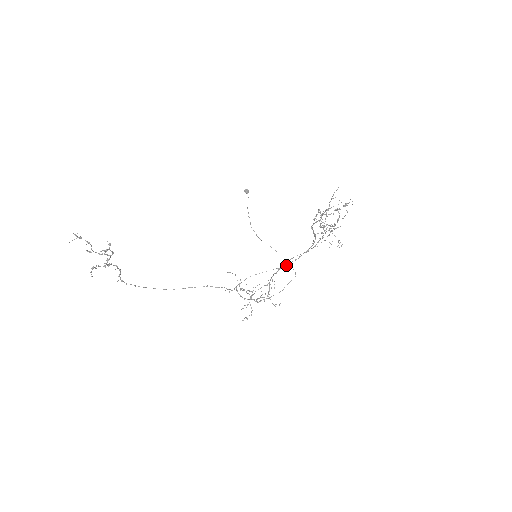
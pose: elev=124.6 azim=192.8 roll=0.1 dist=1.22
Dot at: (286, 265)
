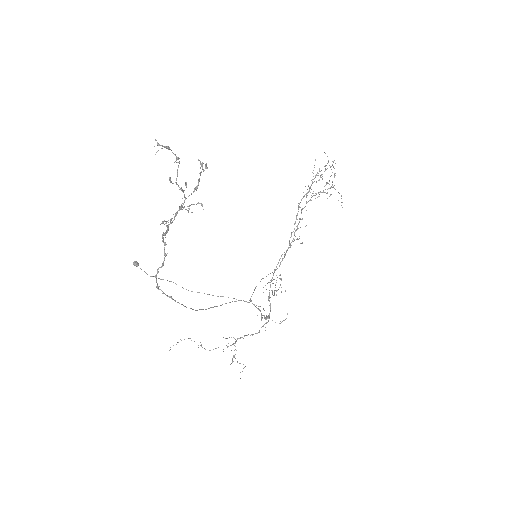
Dot at: occluded
